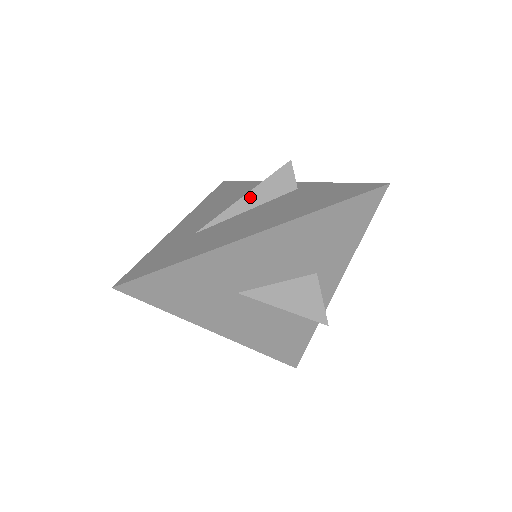
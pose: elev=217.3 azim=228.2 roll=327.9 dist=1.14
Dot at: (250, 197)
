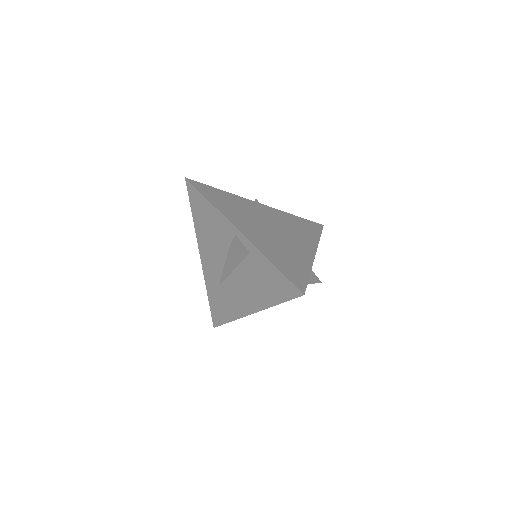
Dot at: (228, 267)
